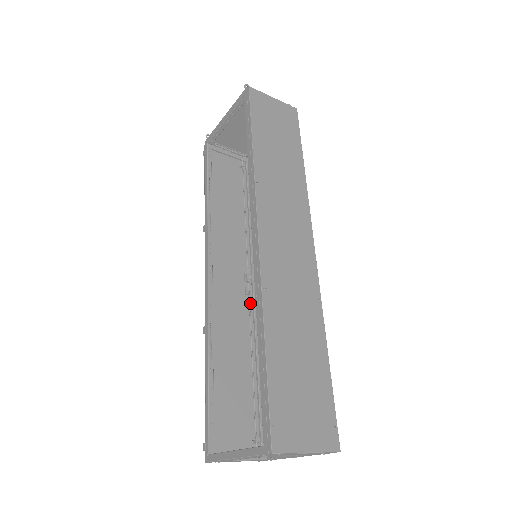
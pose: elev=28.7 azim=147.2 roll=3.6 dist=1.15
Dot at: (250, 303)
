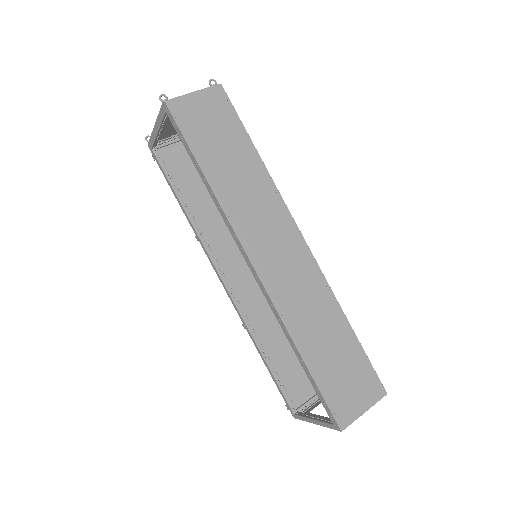
Dot at: occluded
